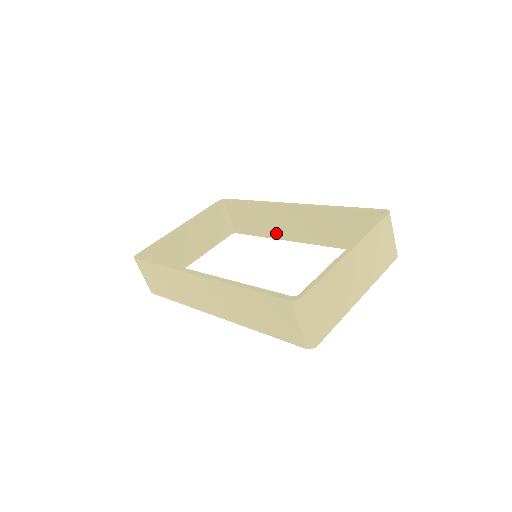
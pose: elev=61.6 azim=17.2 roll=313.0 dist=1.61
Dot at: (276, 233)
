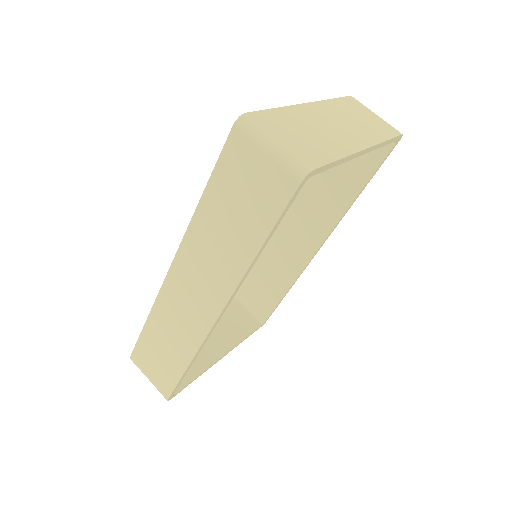
Dot at: (293, 268)
